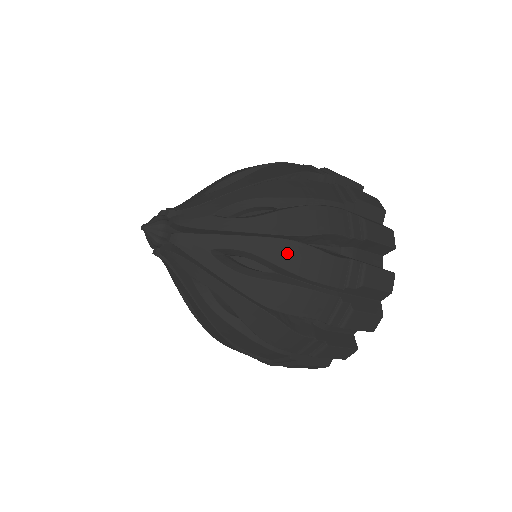
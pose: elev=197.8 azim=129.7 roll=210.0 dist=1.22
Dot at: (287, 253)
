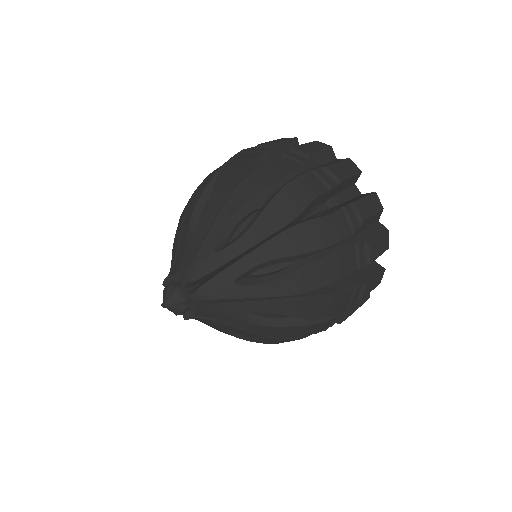
Dot at: (305, 306)
